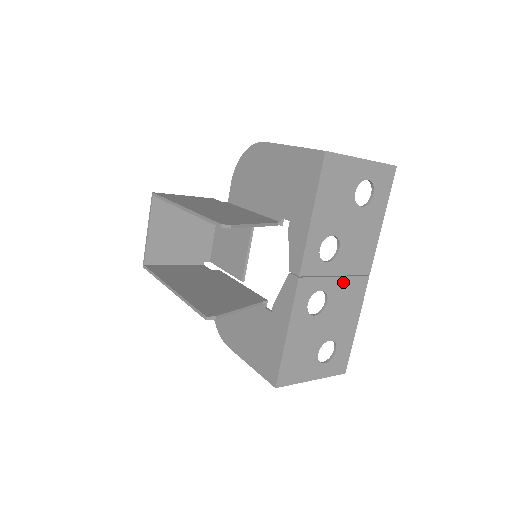
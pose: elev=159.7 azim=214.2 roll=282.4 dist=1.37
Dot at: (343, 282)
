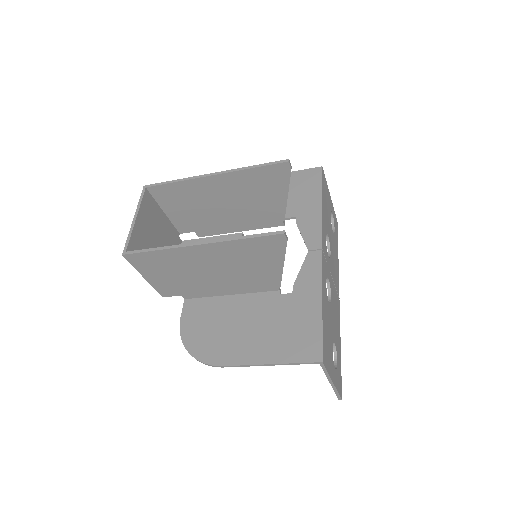
Dot at: (333, 287)
